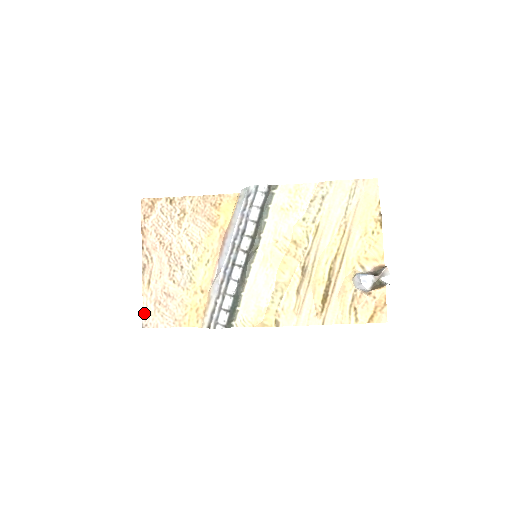
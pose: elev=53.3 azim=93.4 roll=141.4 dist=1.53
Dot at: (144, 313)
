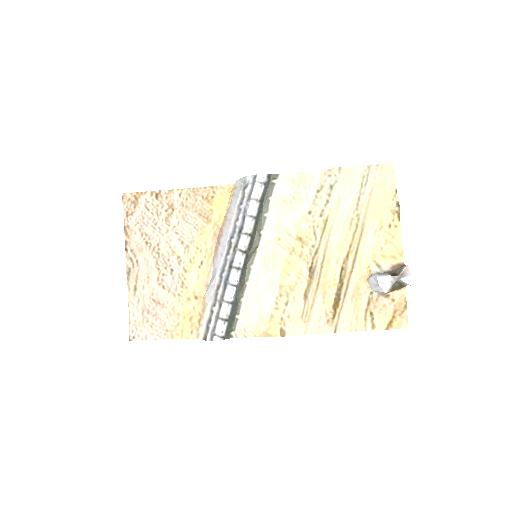
Dot at: (131, 323)
